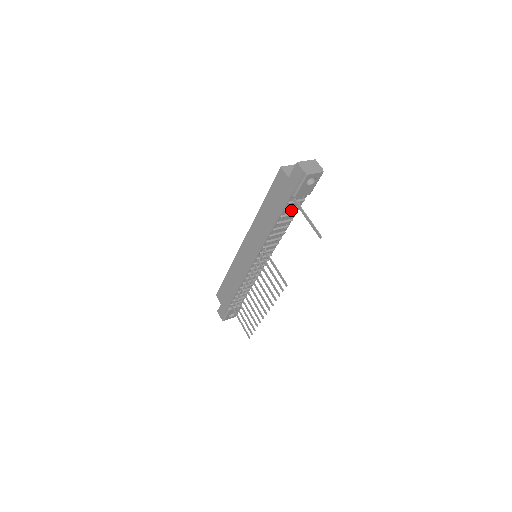
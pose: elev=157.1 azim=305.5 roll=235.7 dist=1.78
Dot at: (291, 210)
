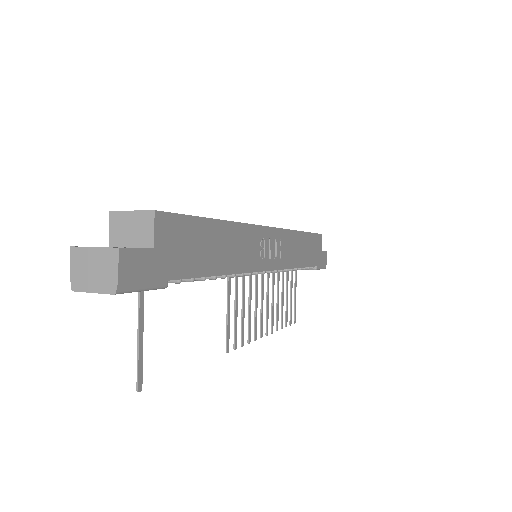
Dot at: occluded
